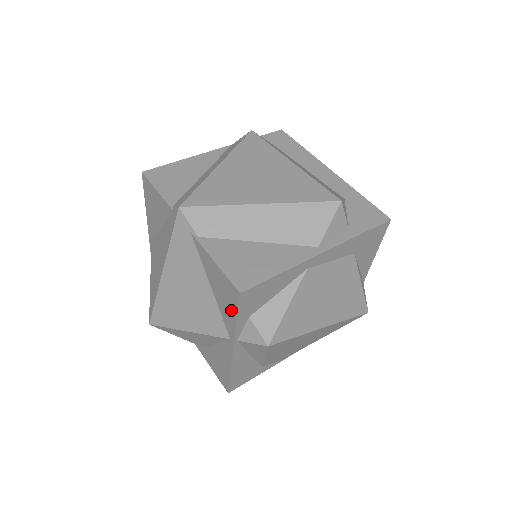
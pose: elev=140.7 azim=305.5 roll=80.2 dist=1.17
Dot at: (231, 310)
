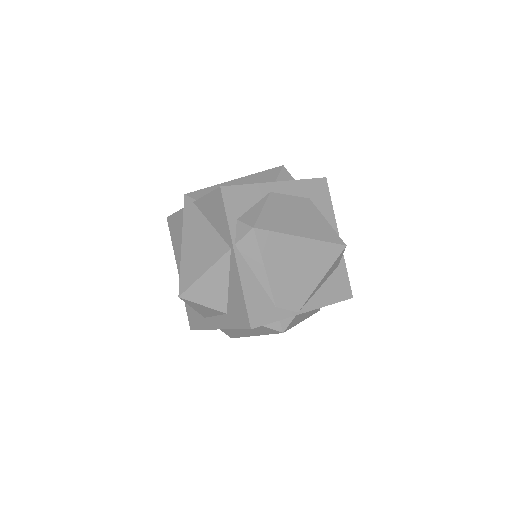
Dot at: (222, 215)
